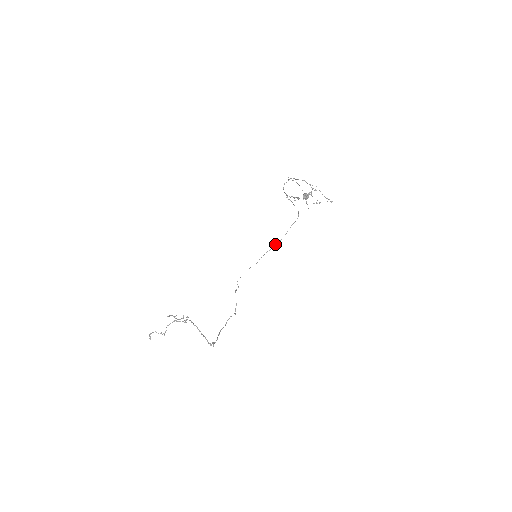
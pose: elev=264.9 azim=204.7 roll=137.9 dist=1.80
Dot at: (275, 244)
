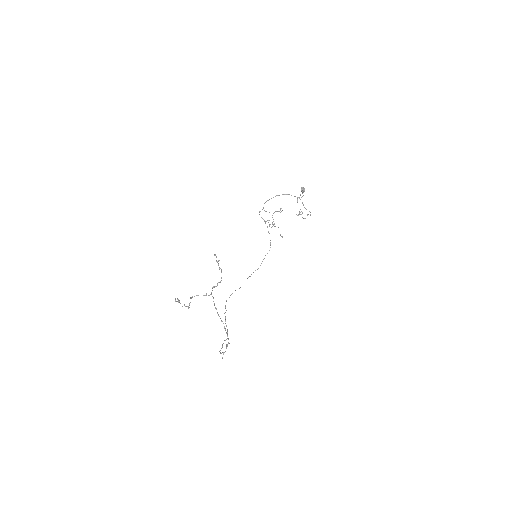
Dot at: (253, 272)
